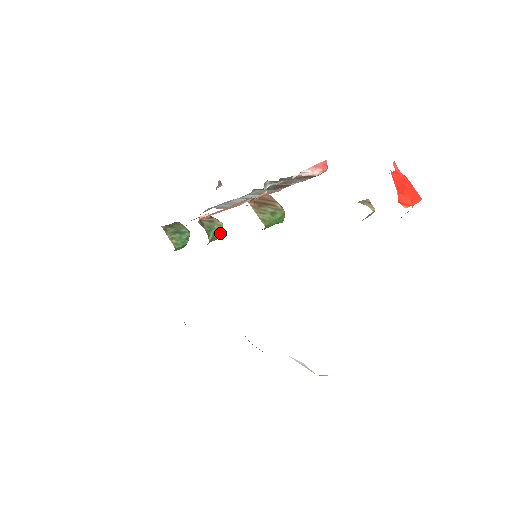
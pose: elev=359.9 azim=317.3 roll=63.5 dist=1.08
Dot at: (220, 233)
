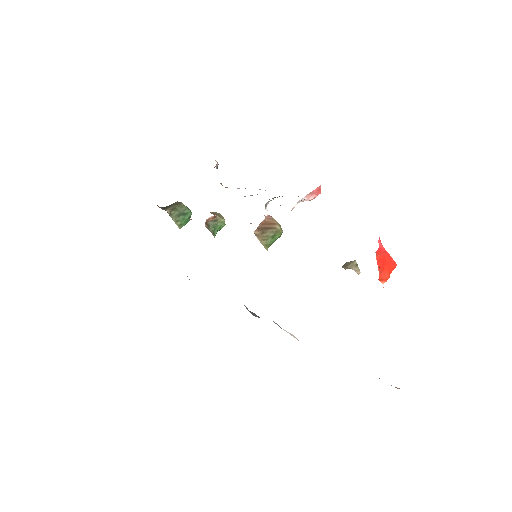
Dot at: occluded
